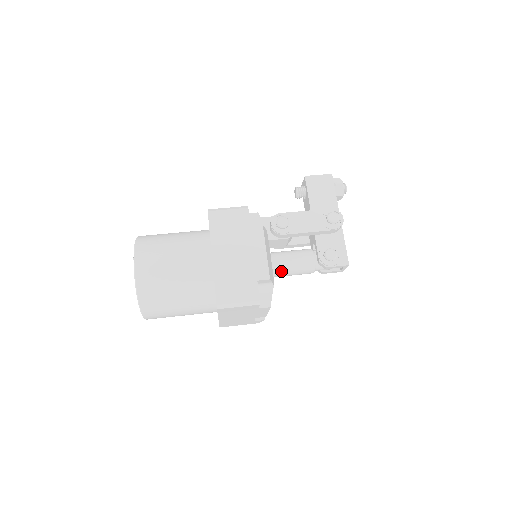
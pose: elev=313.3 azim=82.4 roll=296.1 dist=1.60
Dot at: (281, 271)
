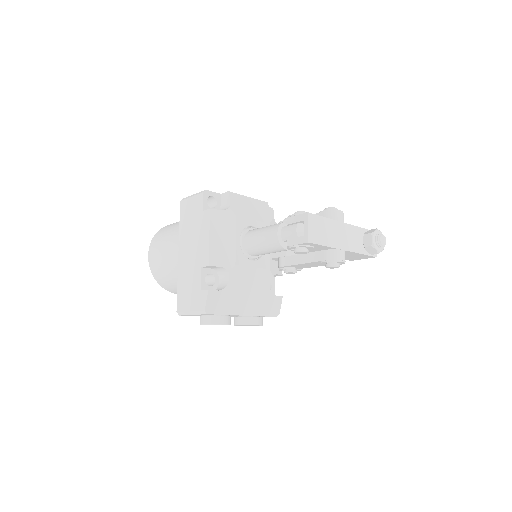
Dot at: (253, 232)
